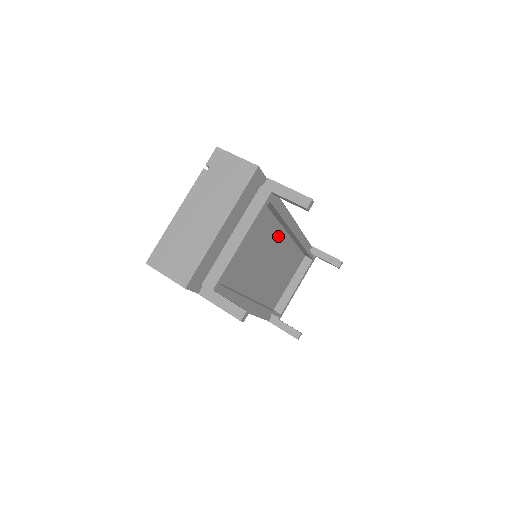
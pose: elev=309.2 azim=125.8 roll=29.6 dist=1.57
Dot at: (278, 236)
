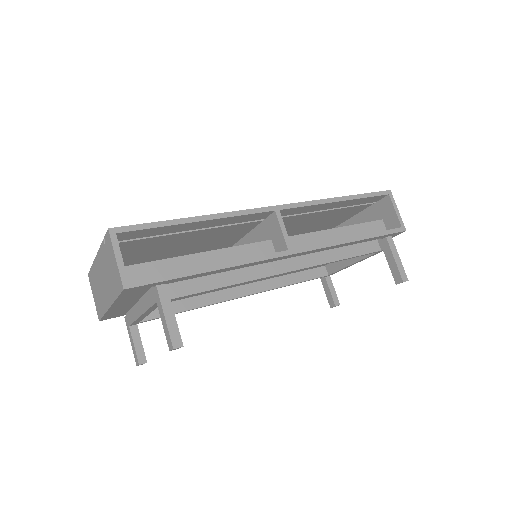
Dot at: occluded
